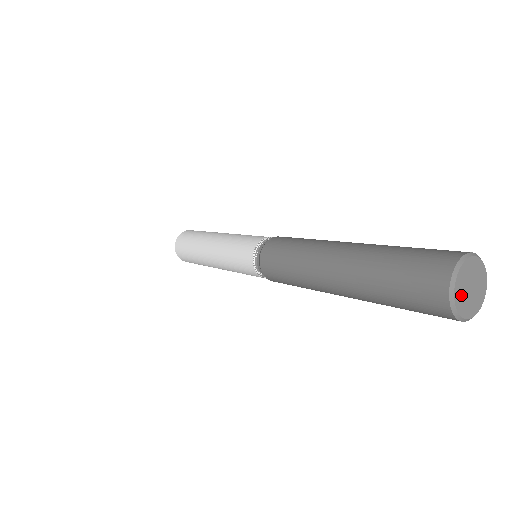
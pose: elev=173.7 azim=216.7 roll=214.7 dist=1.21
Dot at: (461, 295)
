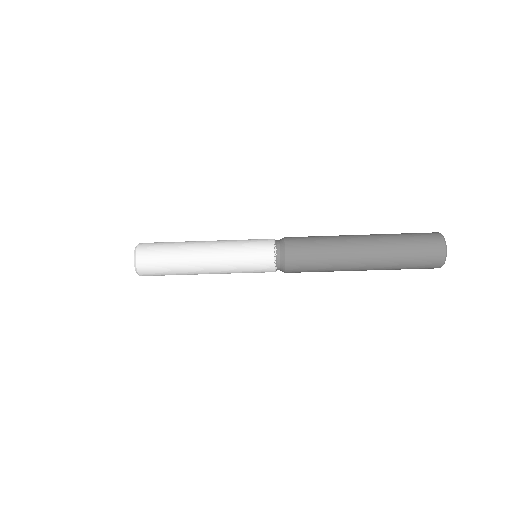
Dot at: occluded
